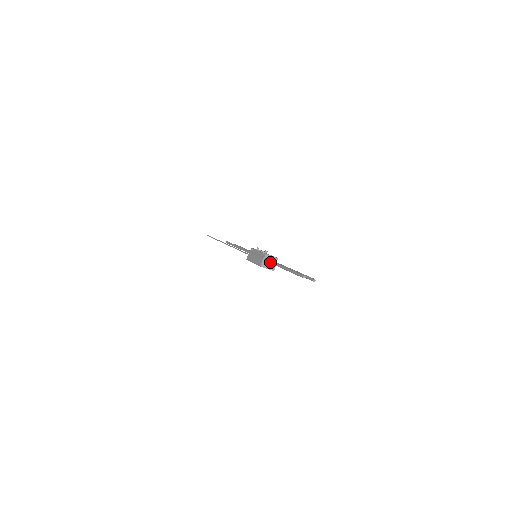
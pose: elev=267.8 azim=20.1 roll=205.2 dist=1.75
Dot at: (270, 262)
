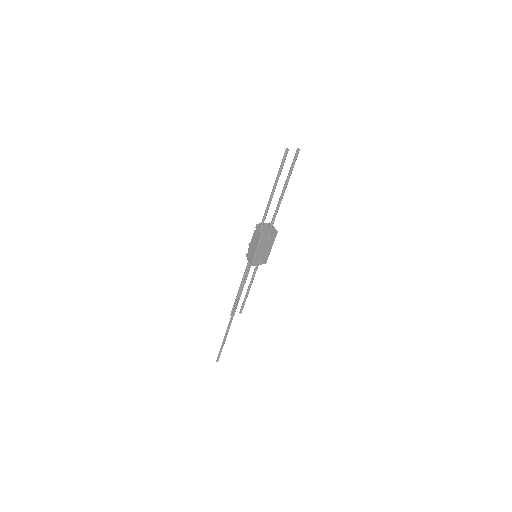
Dot at: (263, 216)
